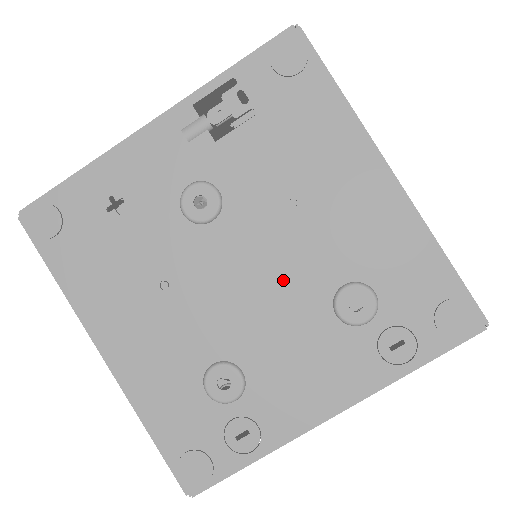
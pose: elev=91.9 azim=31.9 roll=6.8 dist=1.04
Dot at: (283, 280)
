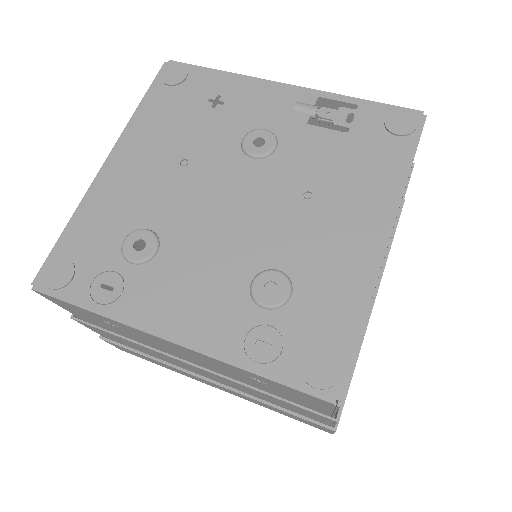
Dot at: (248, 228)
